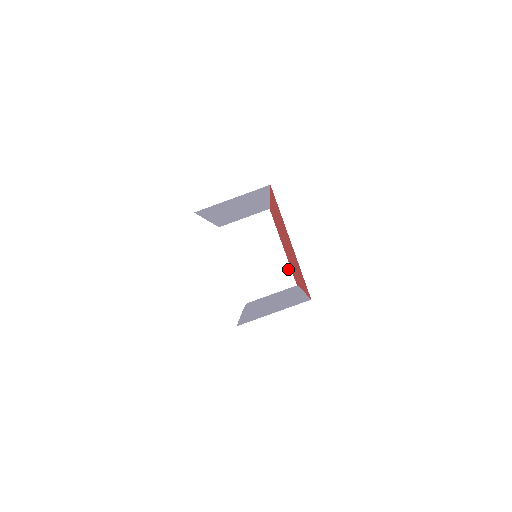
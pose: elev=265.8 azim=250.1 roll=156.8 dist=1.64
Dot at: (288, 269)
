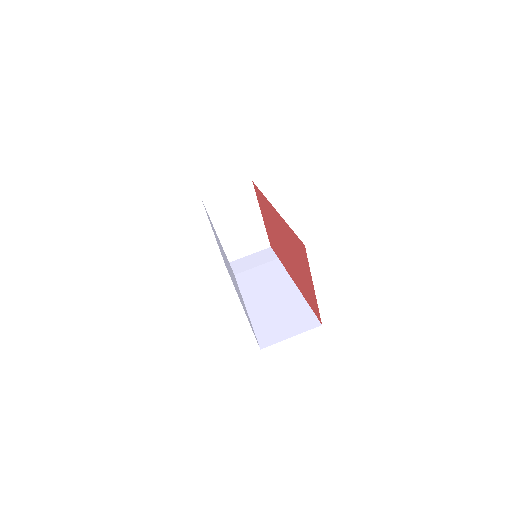
Dot at: (264, 234)
